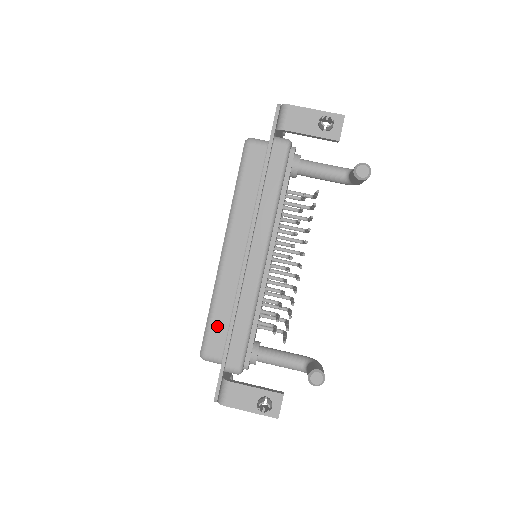
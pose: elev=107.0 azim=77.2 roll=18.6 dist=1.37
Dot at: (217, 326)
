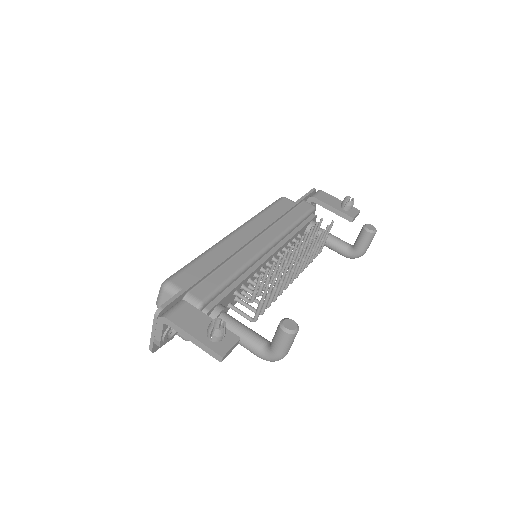
Dot at: (197, 268)
